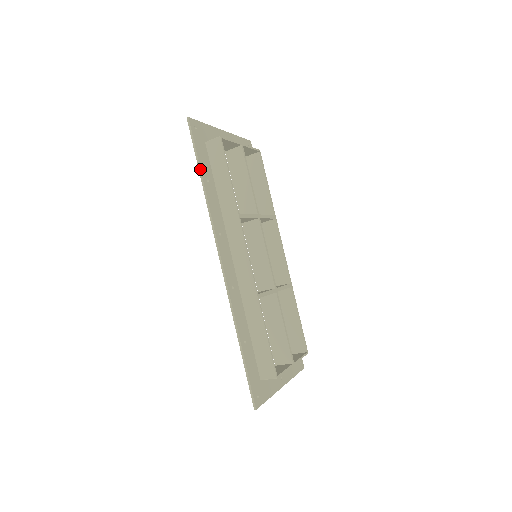
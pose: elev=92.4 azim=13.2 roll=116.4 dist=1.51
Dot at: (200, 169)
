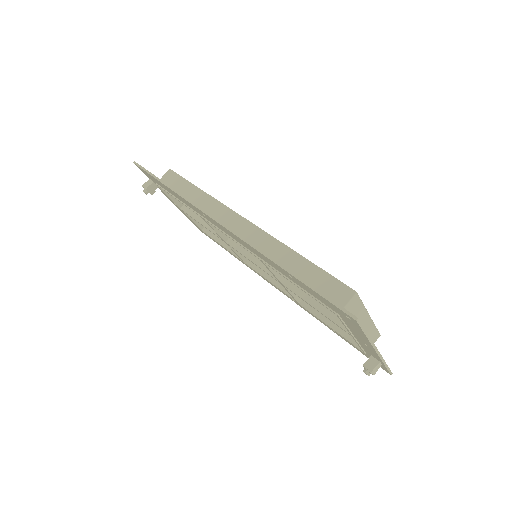
Dot at: (161, 180)
